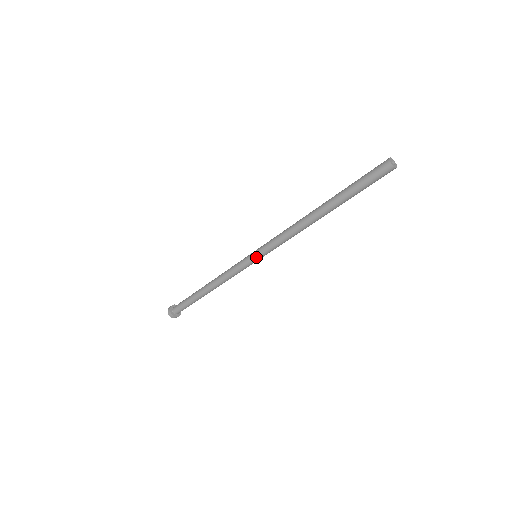
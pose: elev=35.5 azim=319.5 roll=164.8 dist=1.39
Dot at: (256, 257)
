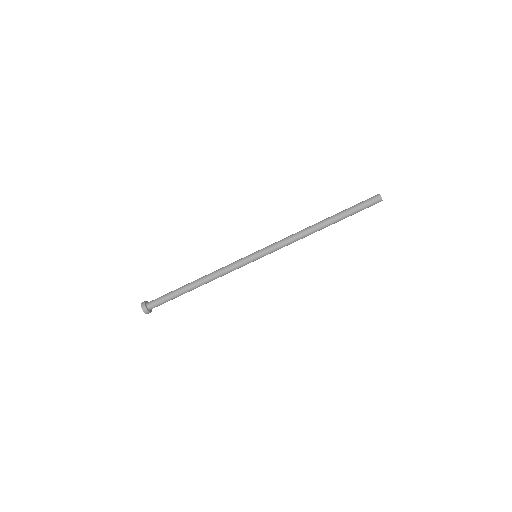
Dot at: (257, 252)
